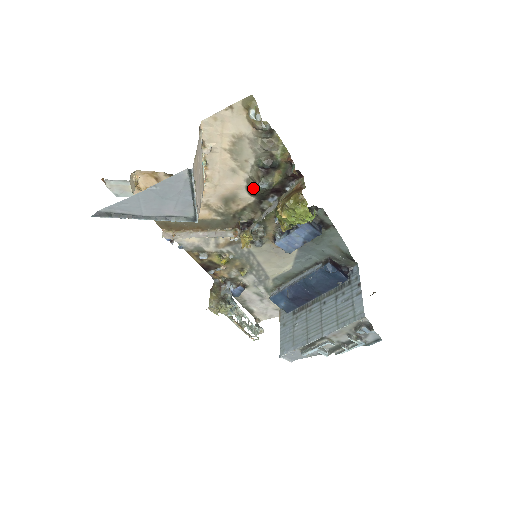
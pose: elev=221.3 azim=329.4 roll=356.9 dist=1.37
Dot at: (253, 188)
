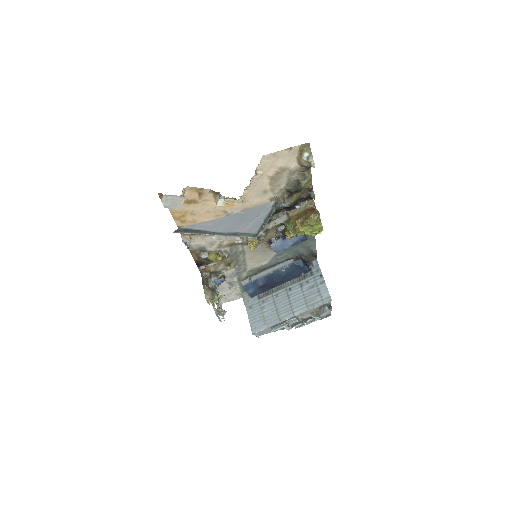
Dot at: occluded
